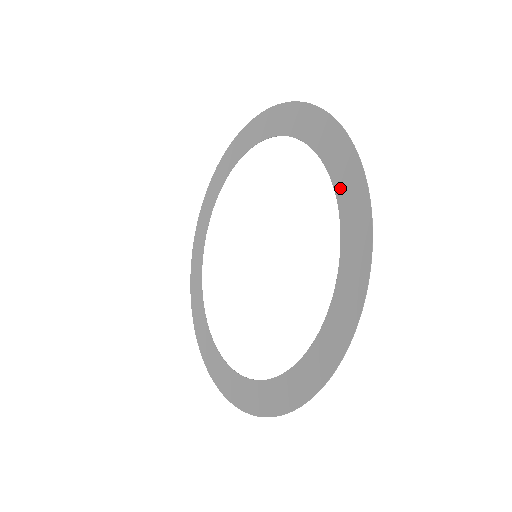
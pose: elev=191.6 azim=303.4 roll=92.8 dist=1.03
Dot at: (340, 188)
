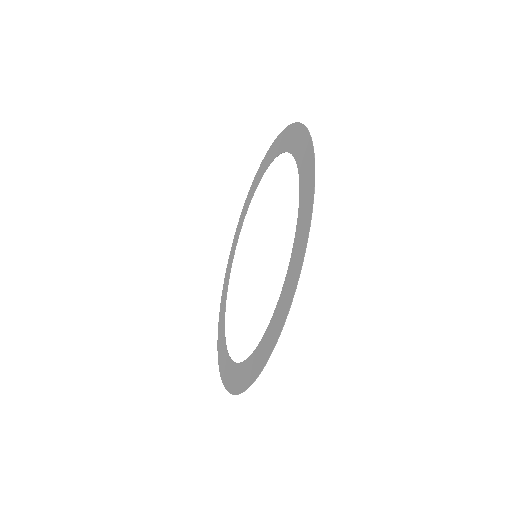
Dot at: (302, 179)
